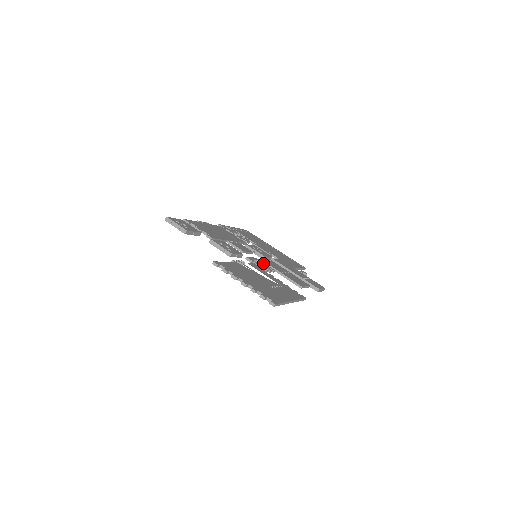
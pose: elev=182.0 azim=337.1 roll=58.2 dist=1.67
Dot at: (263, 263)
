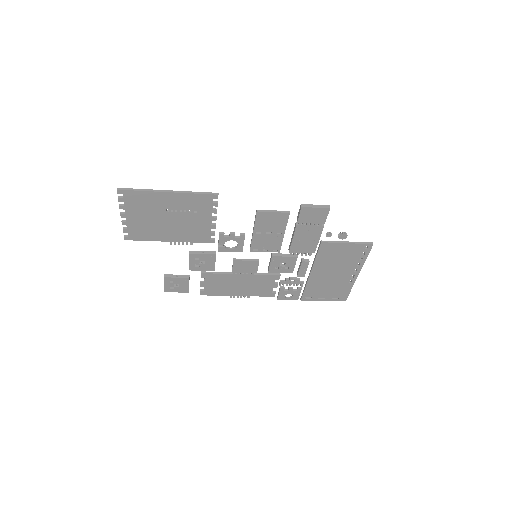
Dot at: (239, 243)
